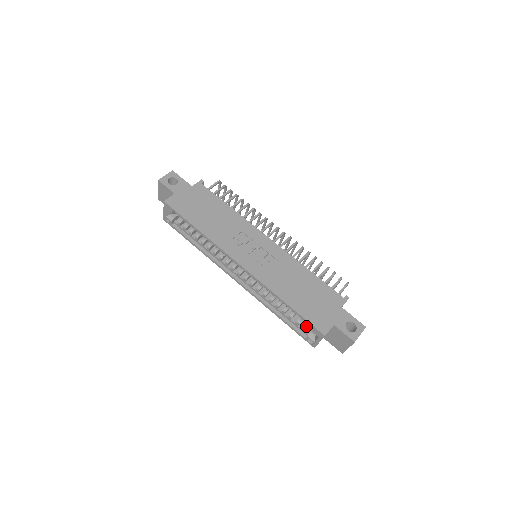
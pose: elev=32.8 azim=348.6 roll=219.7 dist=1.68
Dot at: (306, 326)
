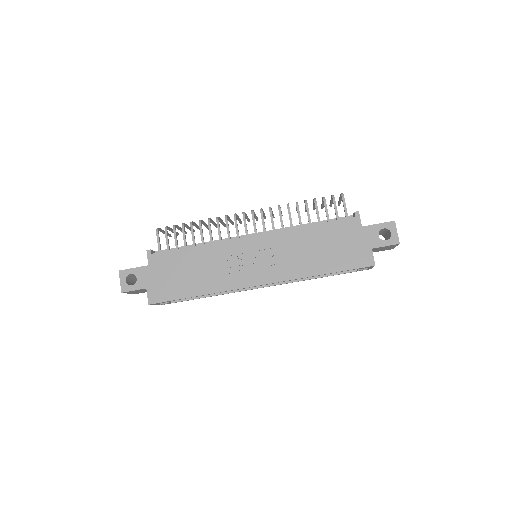
Dot at: occluded
